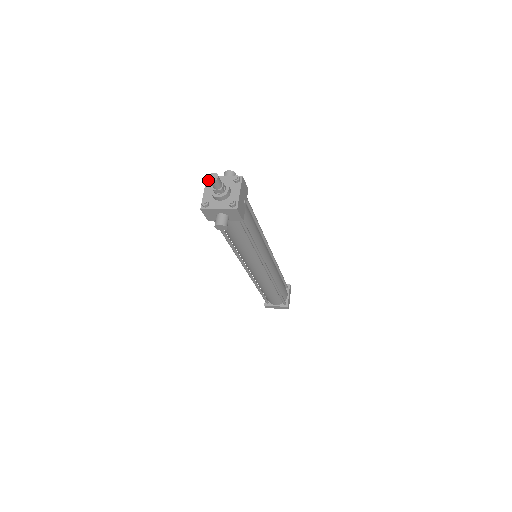
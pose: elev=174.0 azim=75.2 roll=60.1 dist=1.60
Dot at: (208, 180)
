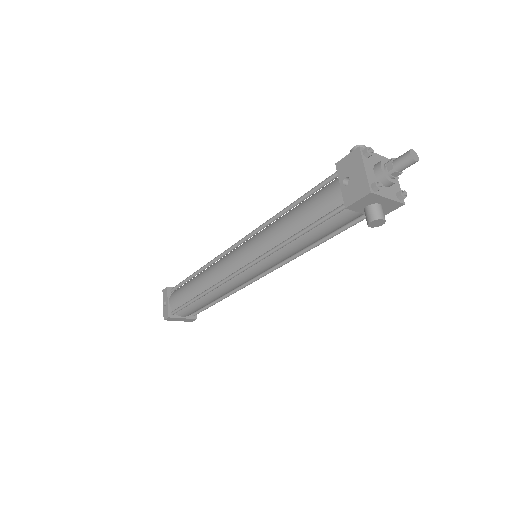
Dot at: (370, 153)
